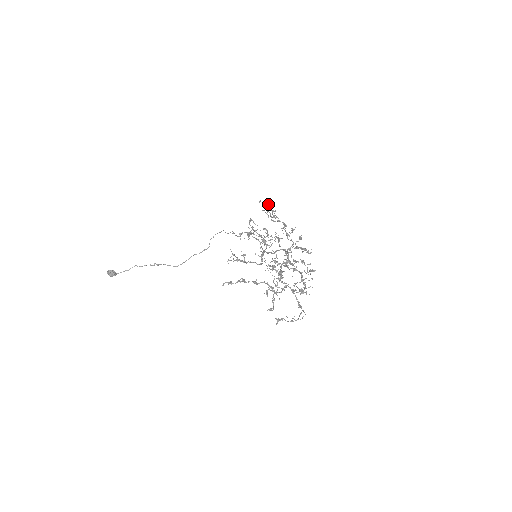
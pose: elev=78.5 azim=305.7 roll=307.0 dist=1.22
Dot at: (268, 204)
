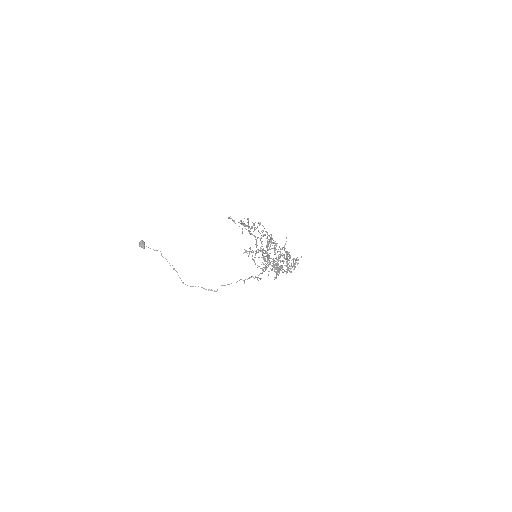
Dot at: occluded
